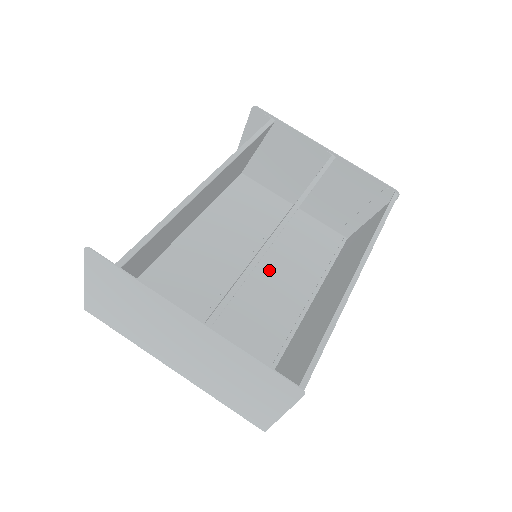
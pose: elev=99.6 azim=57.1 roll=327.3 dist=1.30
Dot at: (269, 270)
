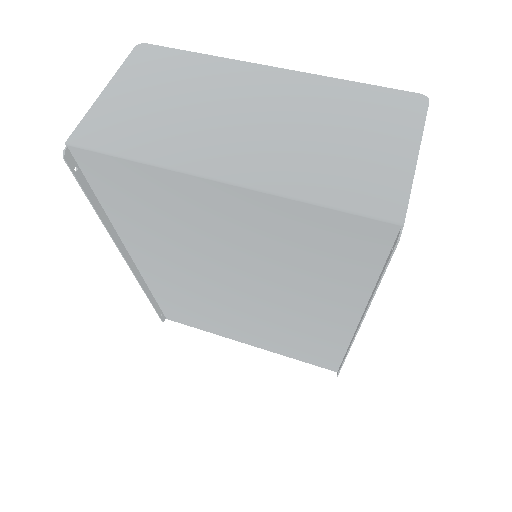
Dot at: (264, 306)
